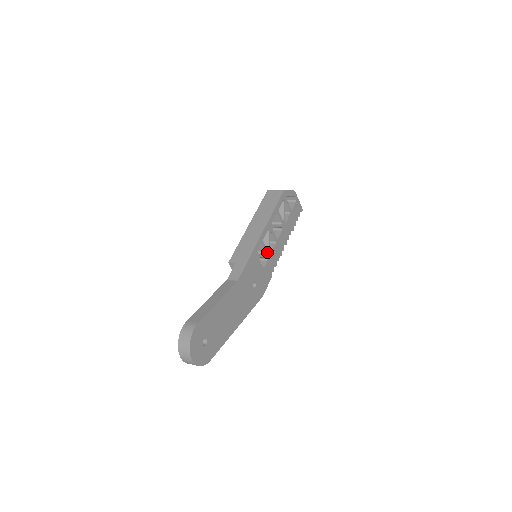
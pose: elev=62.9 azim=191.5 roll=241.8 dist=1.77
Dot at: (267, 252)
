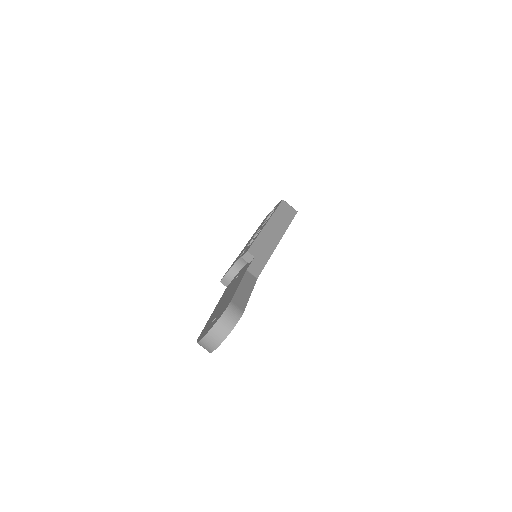
Dot at: occluded
